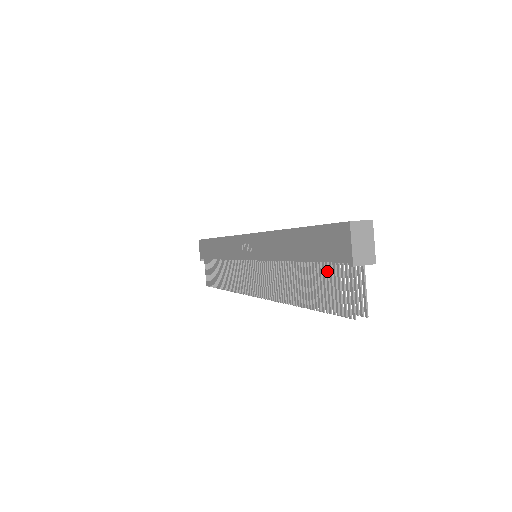
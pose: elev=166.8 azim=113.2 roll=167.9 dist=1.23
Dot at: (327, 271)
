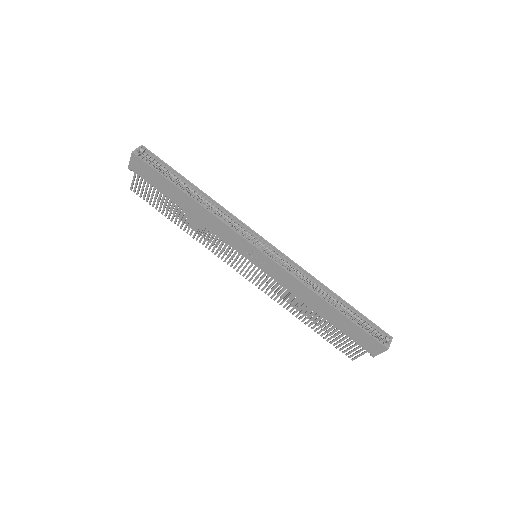
Dot at: occluded
